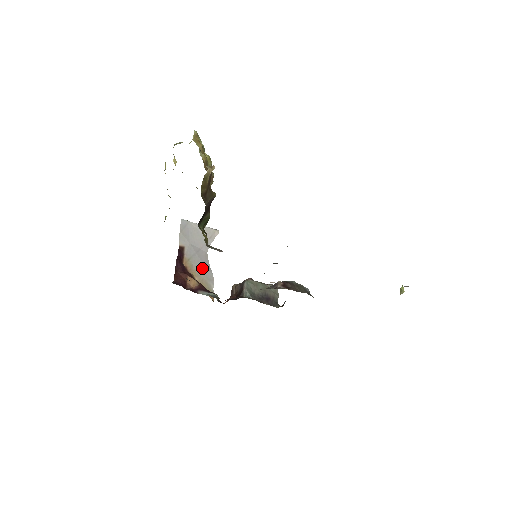
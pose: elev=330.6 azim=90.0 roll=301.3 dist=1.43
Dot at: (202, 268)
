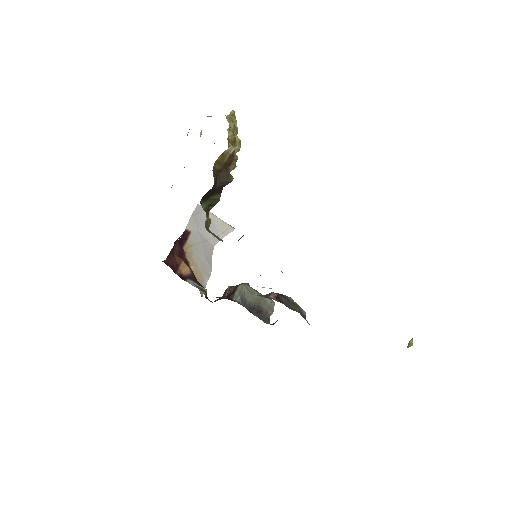
Dot at: (202, 259)
